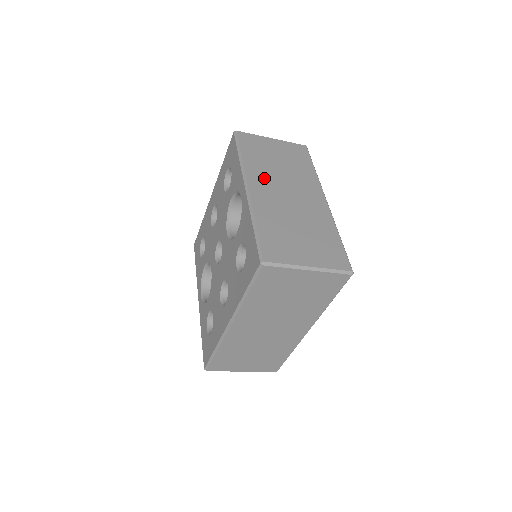
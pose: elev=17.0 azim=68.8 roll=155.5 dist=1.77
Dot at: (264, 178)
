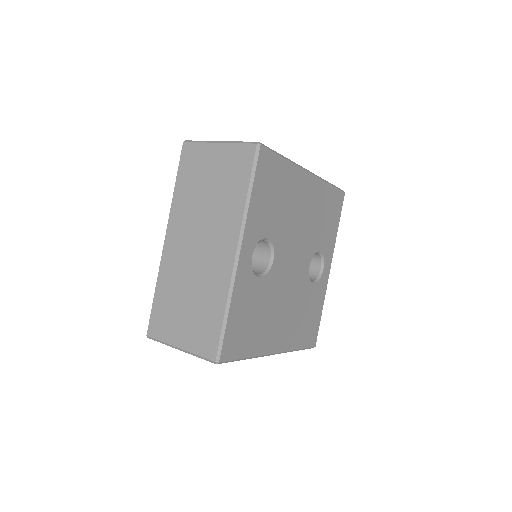
Dot at: (183, 223)
